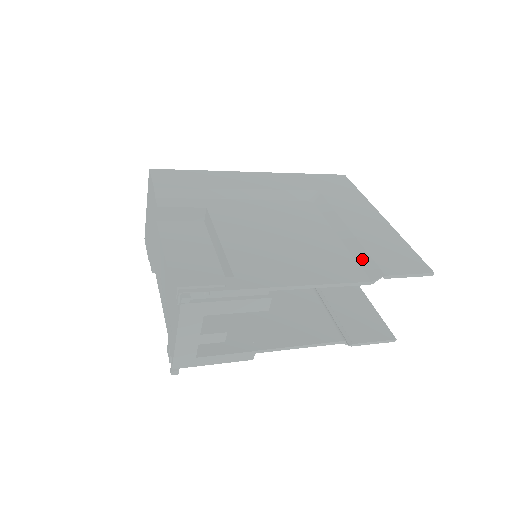
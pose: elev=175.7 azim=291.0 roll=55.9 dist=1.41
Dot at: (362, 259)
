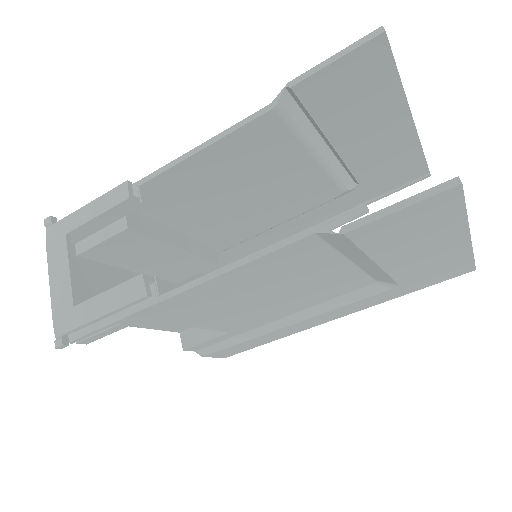
Dot at: (297, 120)
